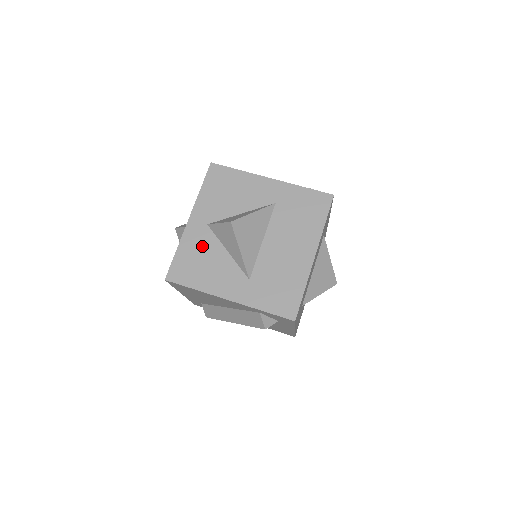
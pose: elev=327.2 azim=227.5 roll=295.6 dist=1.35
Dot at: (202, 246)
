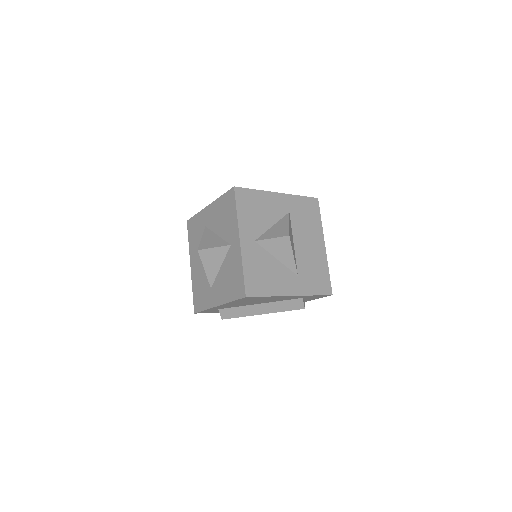
Dot at: (259, 260)
